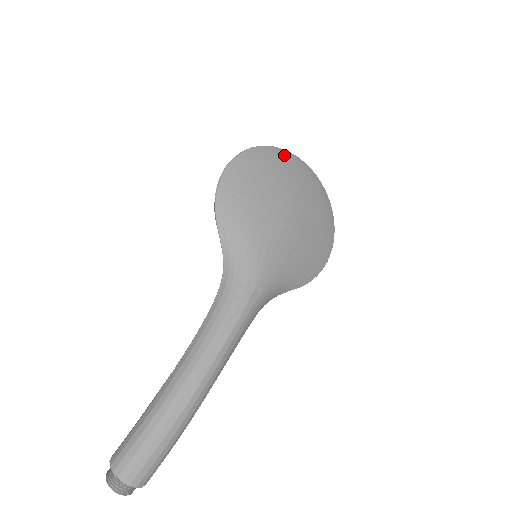
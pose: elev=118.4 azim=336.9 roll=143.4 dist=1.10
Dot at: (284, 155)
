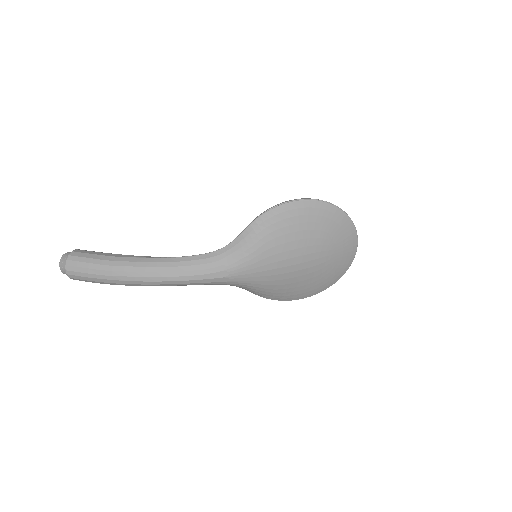
Dot at: (348, 229)
